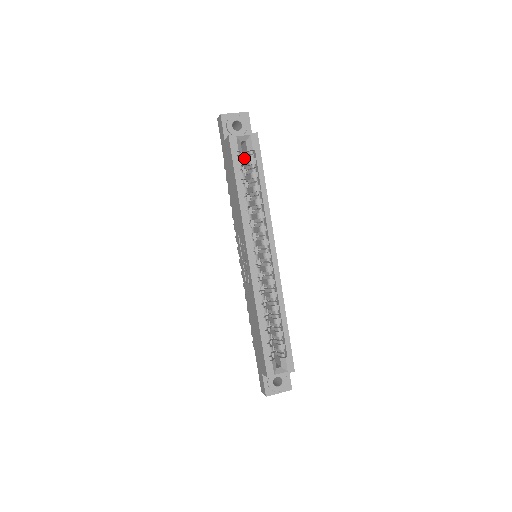
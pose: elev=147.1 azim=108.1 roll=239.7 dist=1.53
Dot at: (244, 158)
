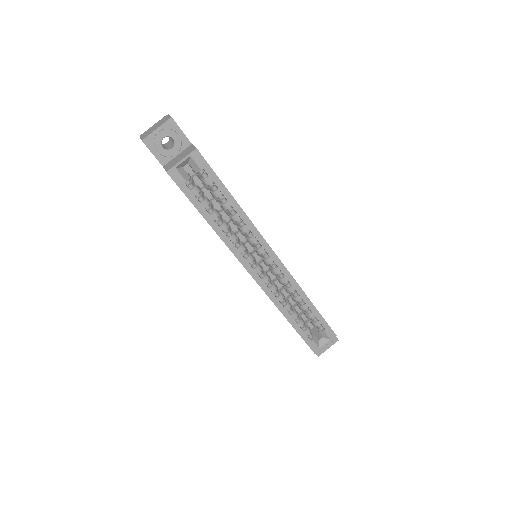
Dot at: occluded
